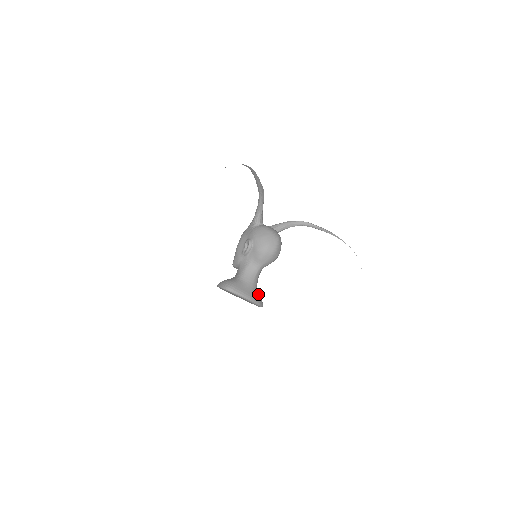
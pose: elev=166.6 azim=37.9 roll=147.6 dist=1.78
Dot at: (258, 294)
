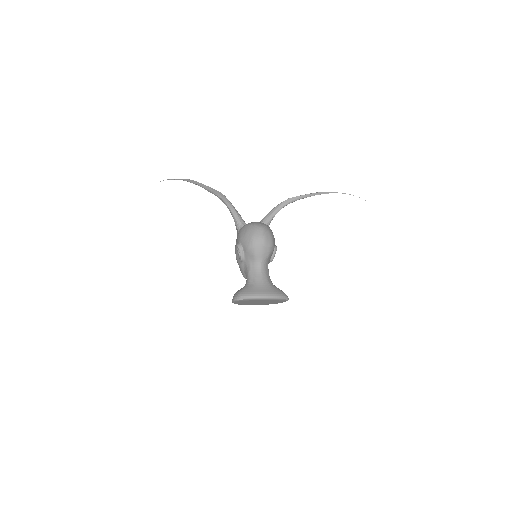
Dot at: (275, 289)
